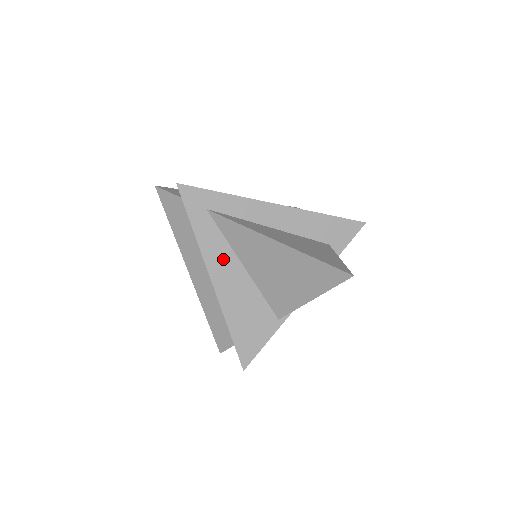
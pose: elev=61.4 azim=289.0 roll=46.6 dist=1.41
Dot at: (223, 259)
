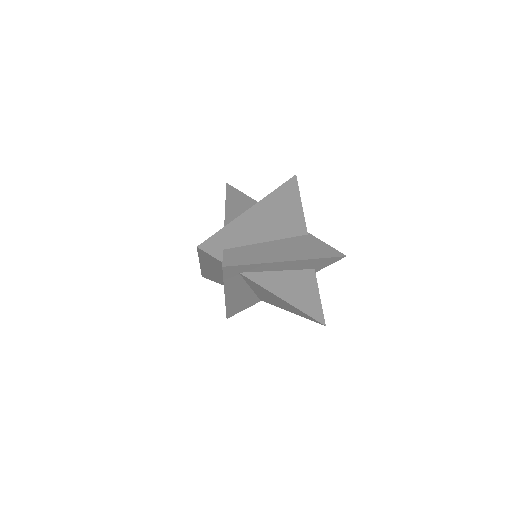
Dot at: (238, 288)
